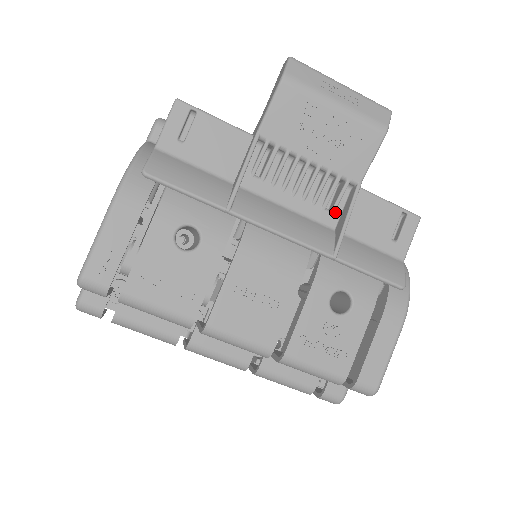
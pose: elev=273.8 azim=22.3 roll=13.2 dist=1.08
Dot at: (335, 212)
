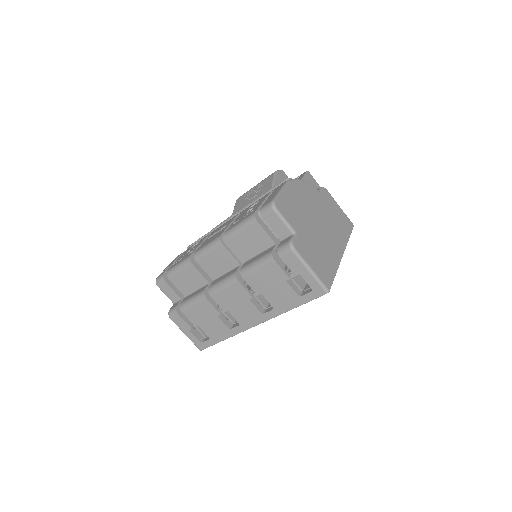
Dot at: occluded
